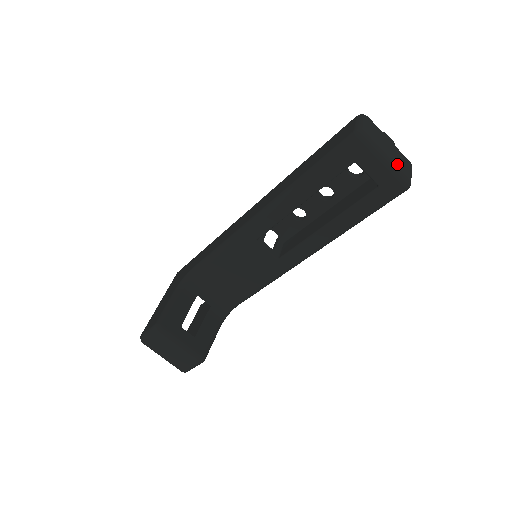
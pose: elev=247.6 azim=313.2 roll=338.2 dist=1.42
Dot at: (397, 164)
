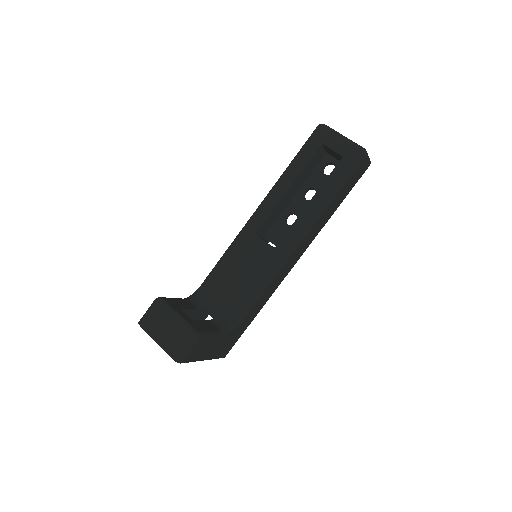
Dot at: (353, 142)
